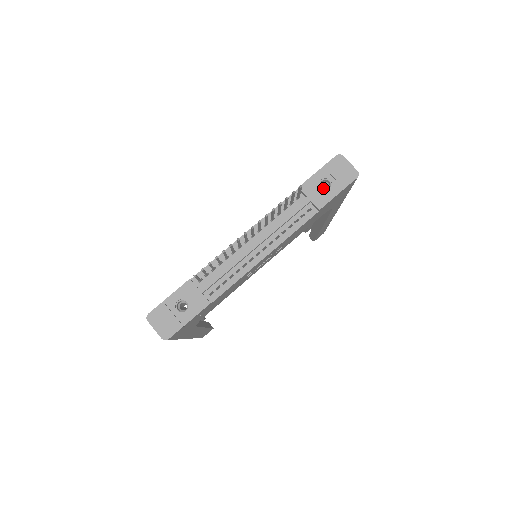
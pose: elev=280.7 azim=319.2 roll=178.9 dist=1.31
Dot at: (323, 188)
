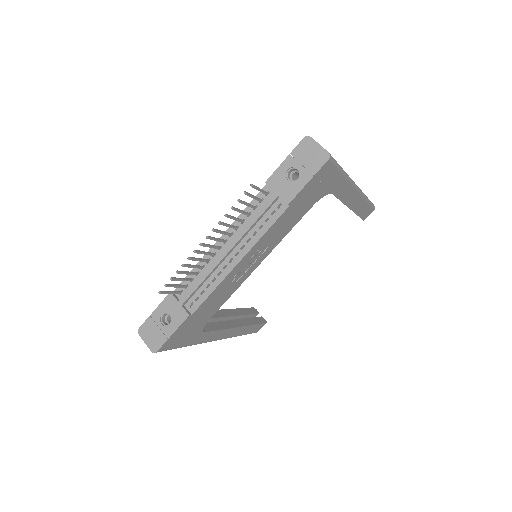
Dot at: occluded
